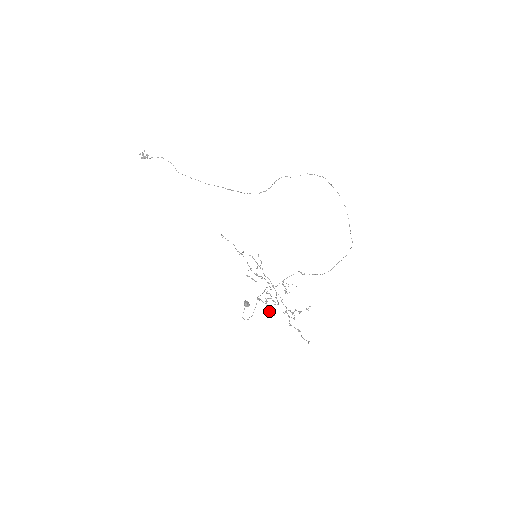
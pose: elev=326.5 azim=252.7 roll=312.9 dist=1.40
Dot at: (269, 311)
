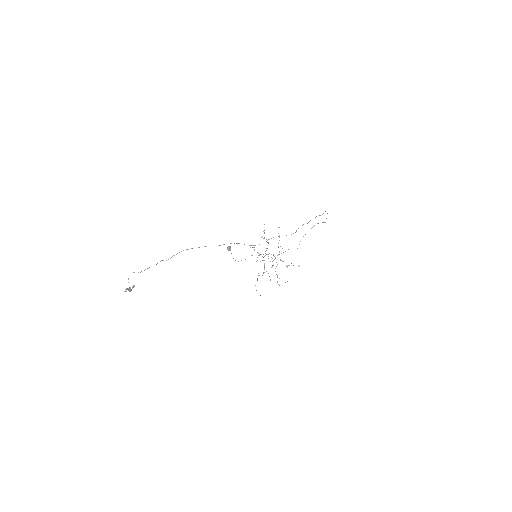
Dot at: occluded
